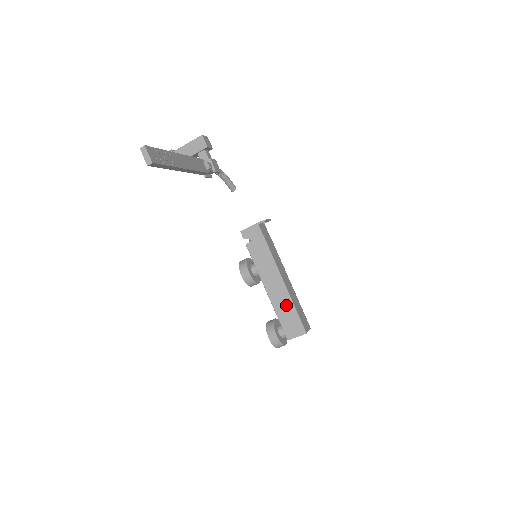
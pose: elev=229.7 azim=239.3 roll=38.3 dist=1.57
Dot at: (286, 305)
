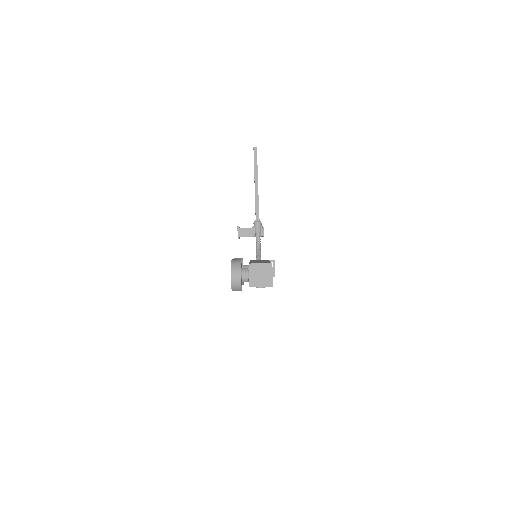
Dot at: occluded
